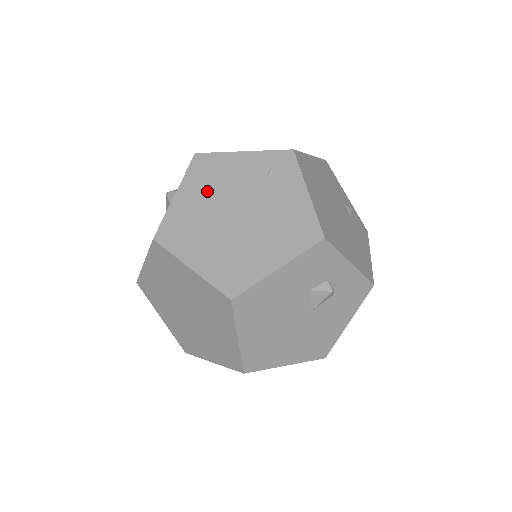
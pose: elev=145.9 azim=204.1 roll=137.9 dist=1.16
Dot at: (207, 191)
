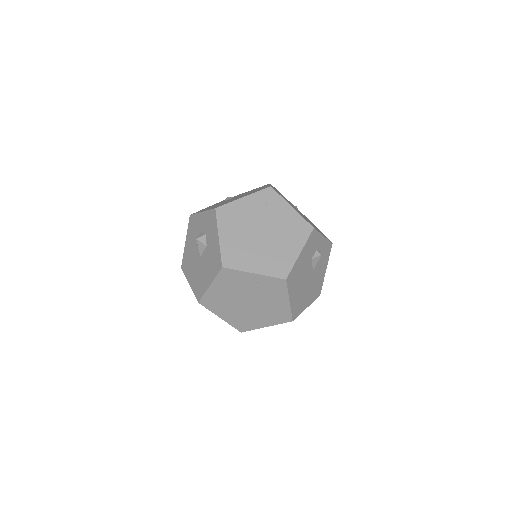
Dot at: (237, 227)
